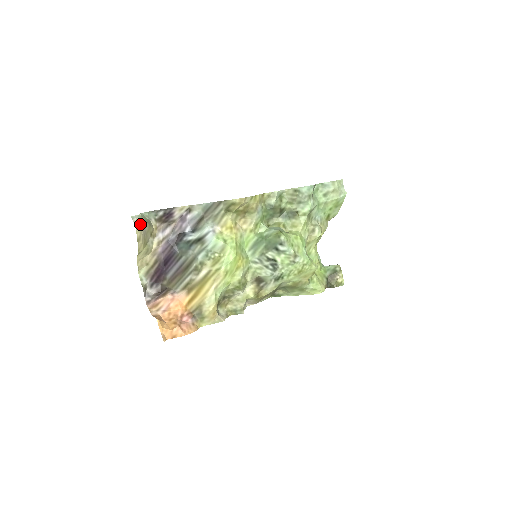
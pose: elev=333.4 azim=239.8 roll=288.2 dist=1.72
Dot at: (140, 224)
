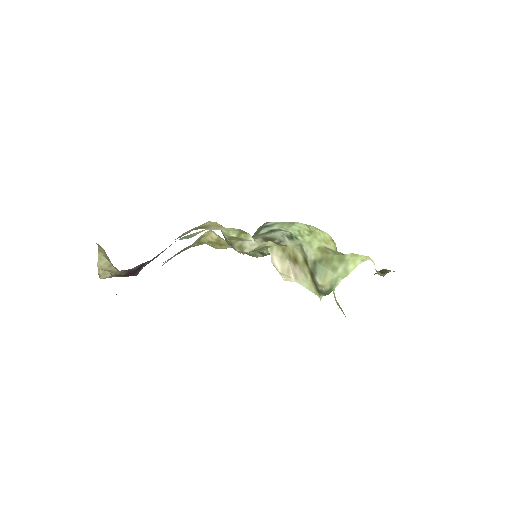
Dot at: occluded
